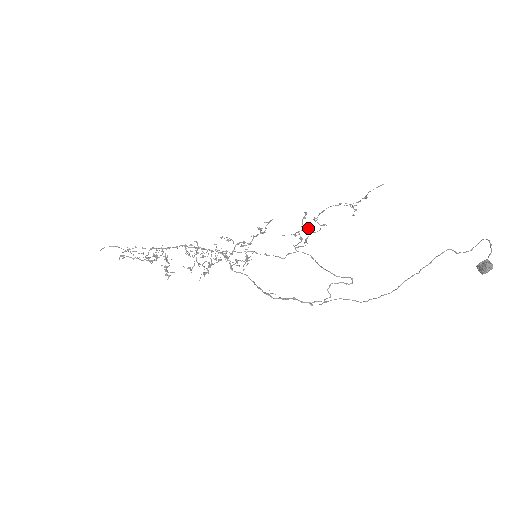
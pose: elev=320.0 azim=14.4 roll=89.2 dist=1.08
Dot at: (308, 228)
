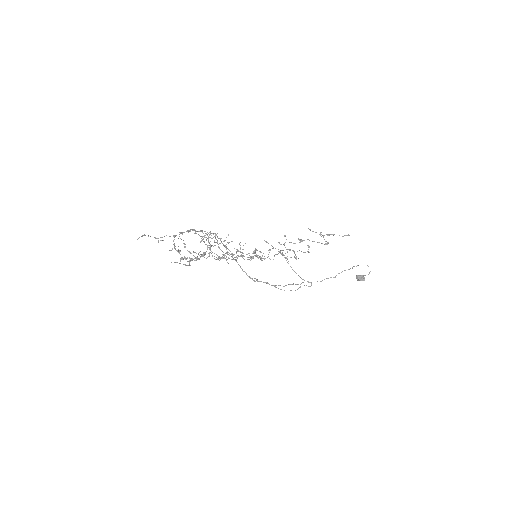
Dot at: (285, 235)
